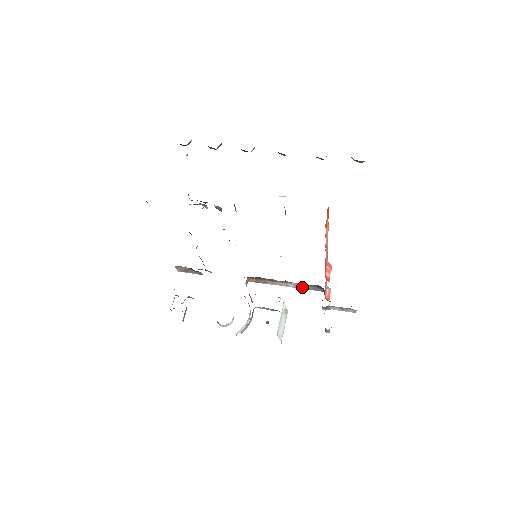
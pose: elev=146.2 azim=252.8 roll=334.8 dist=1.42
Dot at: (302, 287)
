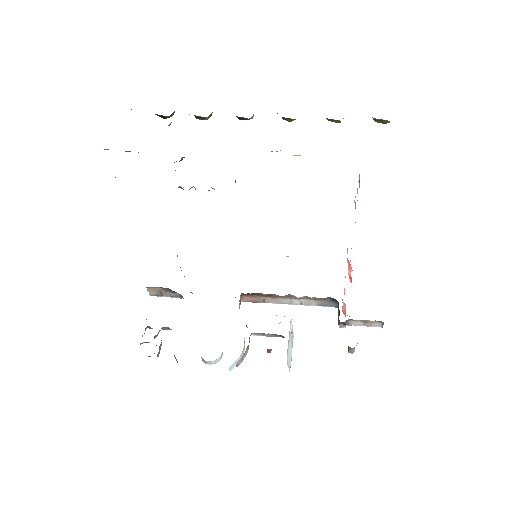
Dot at: (310, 303)
